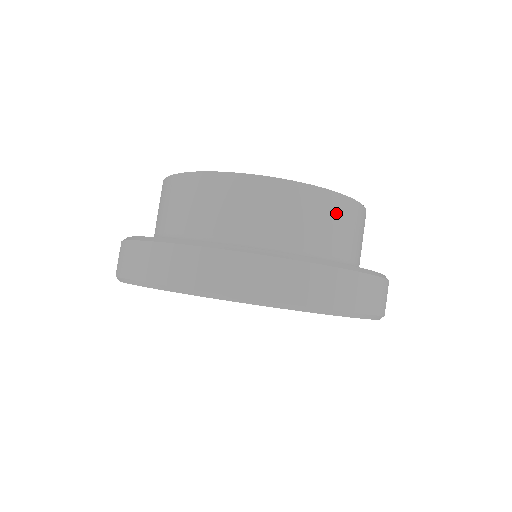
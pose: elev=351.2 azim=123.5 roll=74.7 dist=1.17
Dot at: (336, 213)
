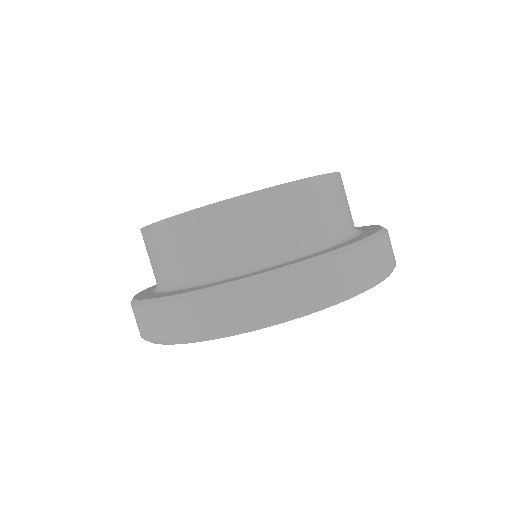
Dot at: (330, 193)
